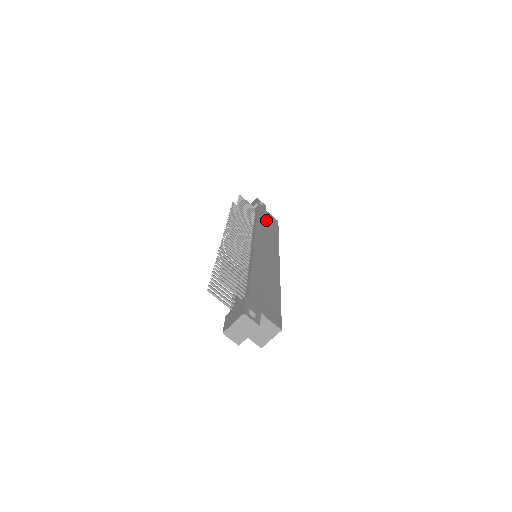
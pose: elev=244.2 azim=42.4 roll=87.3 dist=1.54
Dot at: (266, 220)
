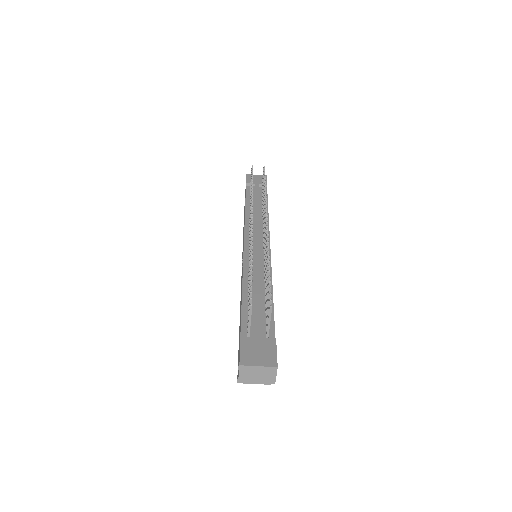
Dot at: occluded
